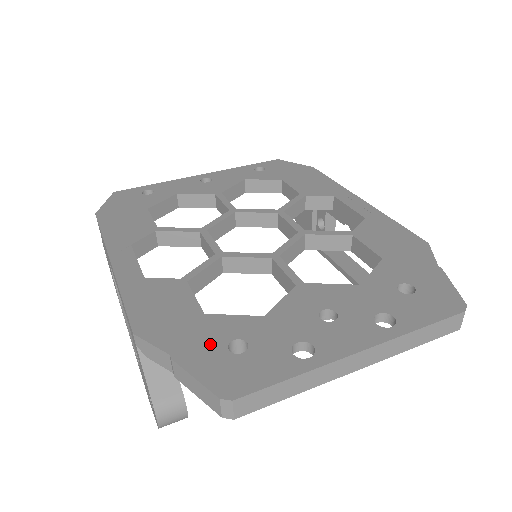
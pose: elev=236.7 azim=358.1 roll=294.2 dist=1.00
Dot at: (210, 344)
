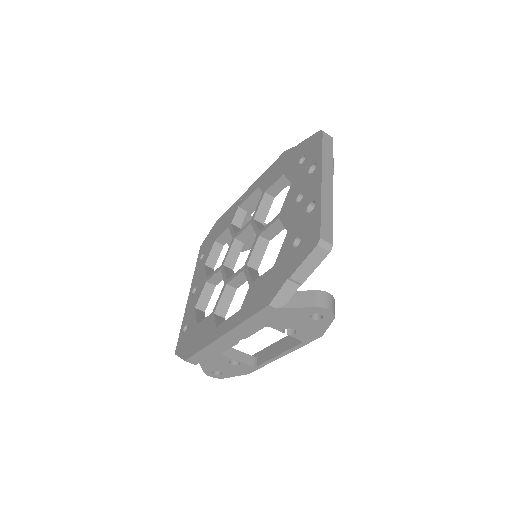
Dot at: (290, 258)
